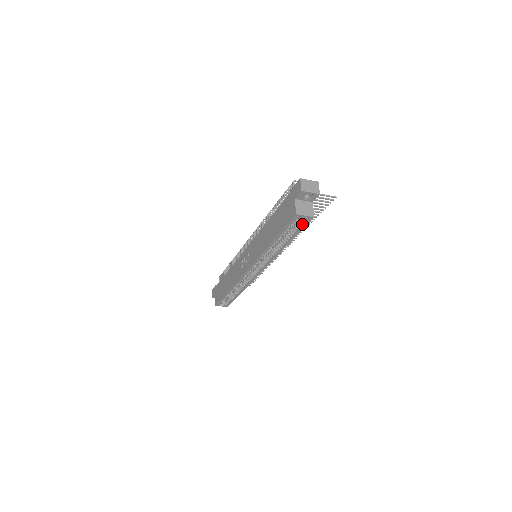
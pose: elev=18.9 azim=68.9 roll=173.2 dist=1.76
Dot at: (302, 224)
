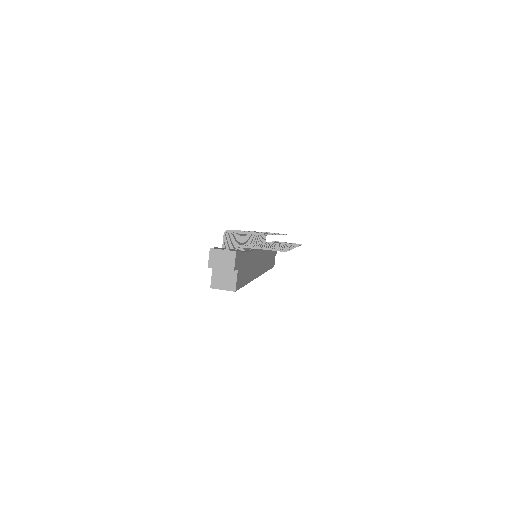
Dot at: occluded
